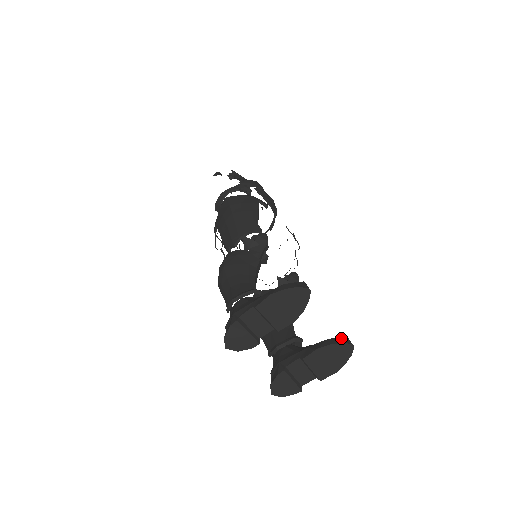
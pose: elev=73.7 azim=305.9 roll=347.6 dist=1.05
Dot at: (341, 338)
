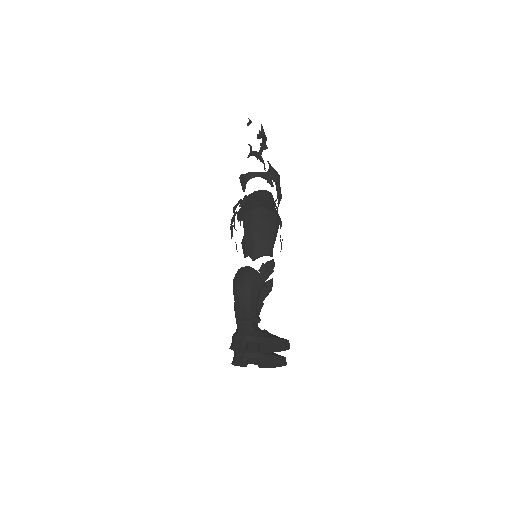
Dot at: (283, 358)
